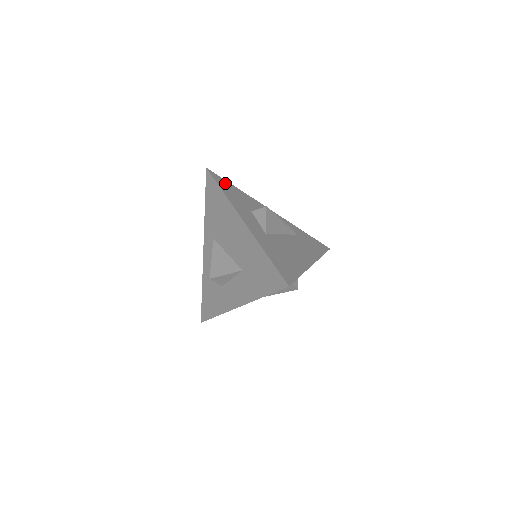
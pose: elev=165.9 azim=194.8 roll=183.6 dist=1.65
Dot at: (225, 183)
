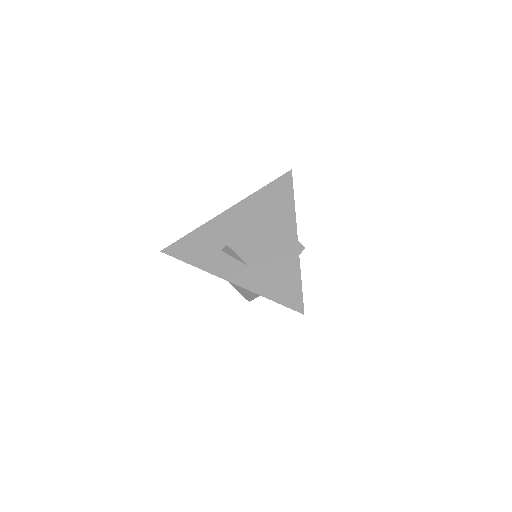
Dot at: (182, 246)
